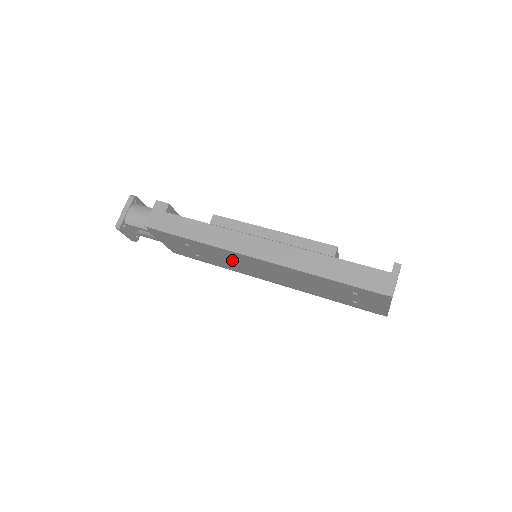
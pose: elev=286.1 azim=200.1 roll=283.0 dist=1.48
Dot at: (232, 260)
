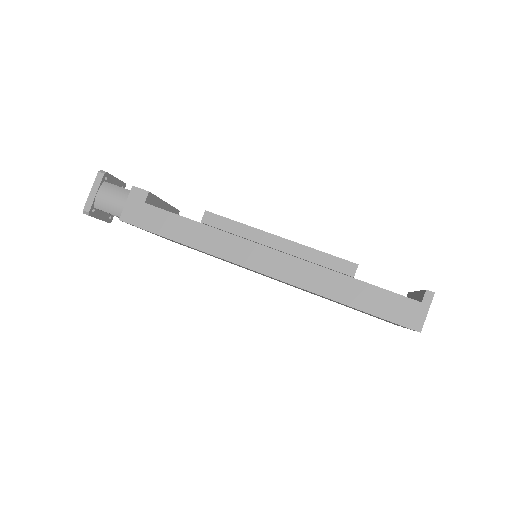
Dot at: (227, 261)
